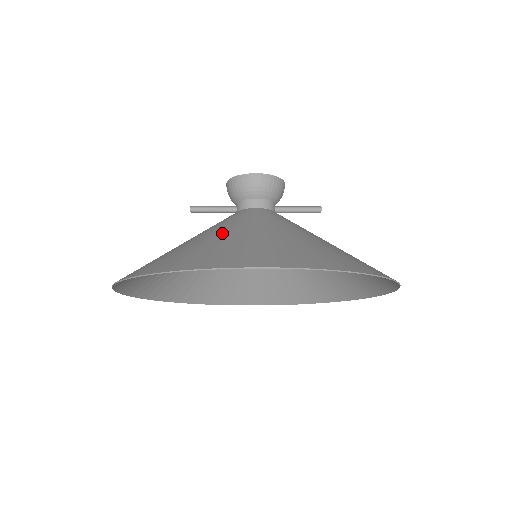
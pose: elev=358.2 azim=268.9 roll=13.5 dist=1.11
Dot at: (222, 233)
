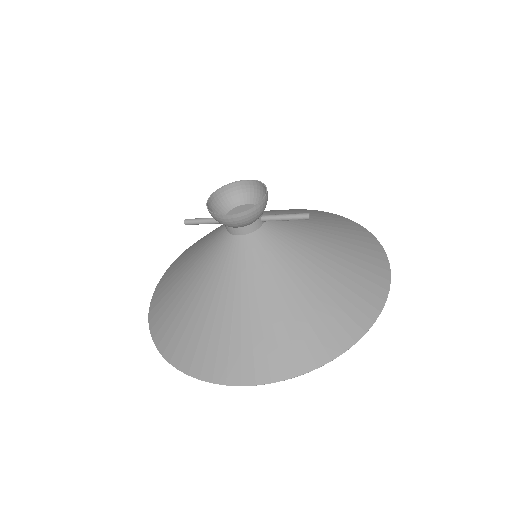
Dot at: (206, 300)
